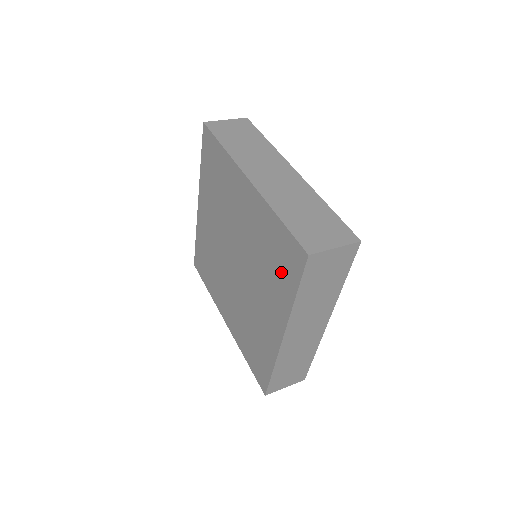
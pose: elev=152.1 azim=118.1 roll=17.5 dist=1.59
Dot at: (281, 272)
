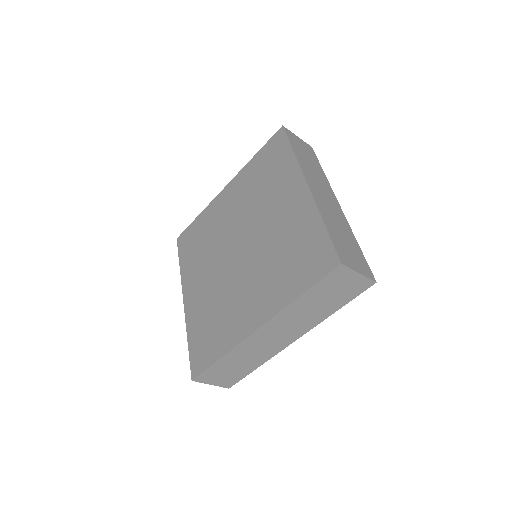
Dot at: (275, 164)
